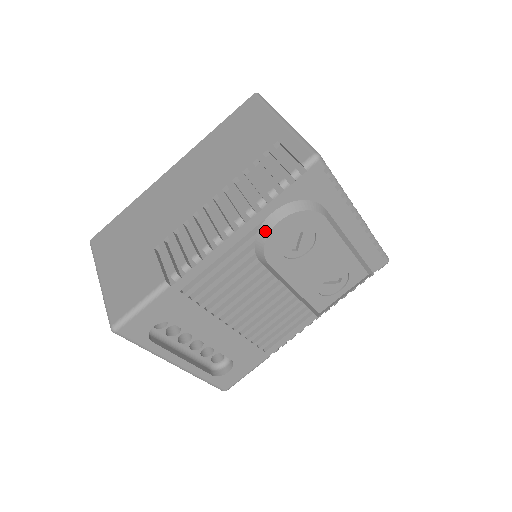
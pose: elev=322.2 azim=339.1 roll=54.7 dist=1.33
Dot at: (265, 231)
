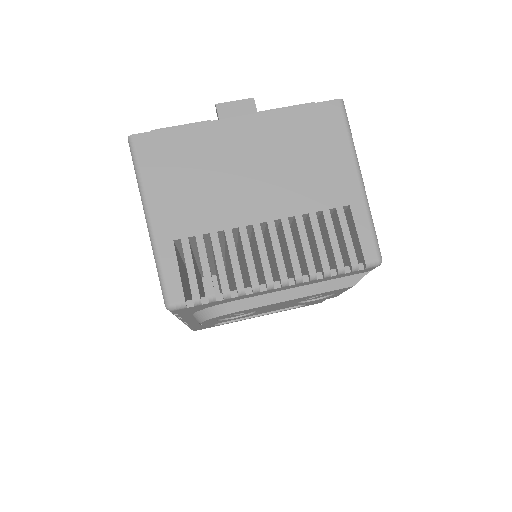
Dot at: occluded
